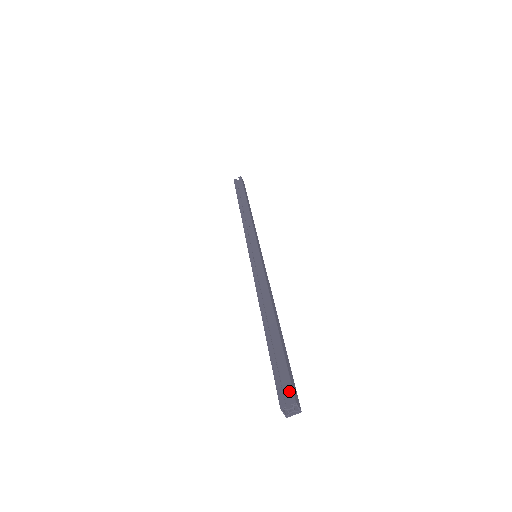
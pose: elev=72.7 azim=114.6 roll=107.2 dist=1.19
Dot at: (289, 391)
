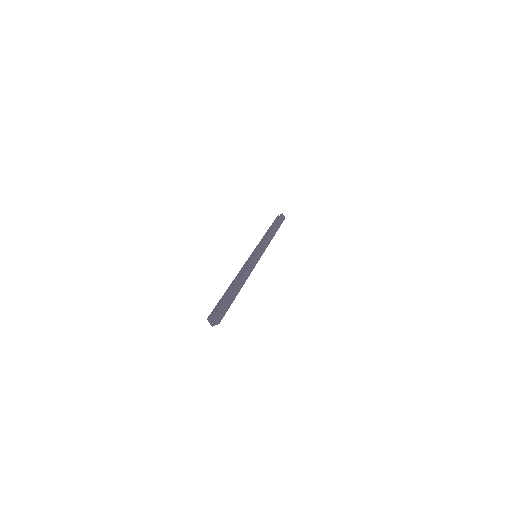
Dot at: (216, 311)
